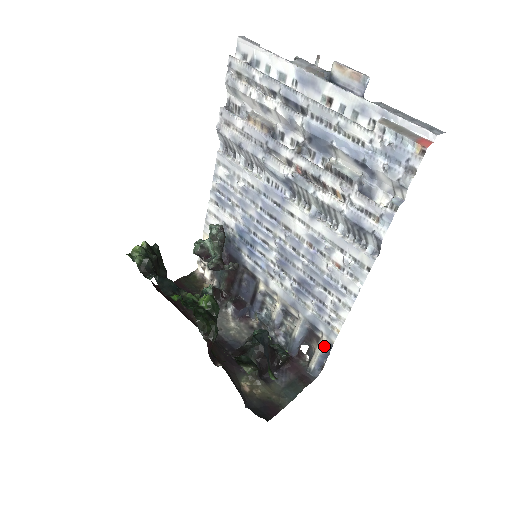
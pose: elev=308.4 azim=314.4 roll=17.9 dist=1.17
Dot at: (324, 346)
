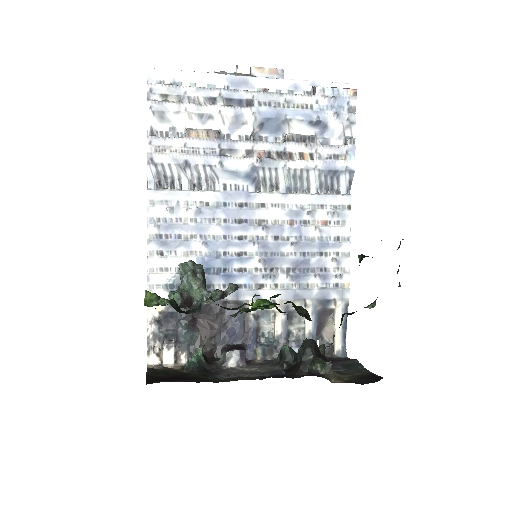
Dot at: (342, 312)
